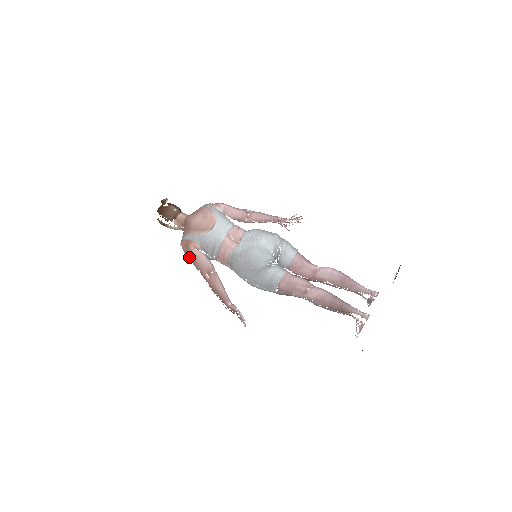
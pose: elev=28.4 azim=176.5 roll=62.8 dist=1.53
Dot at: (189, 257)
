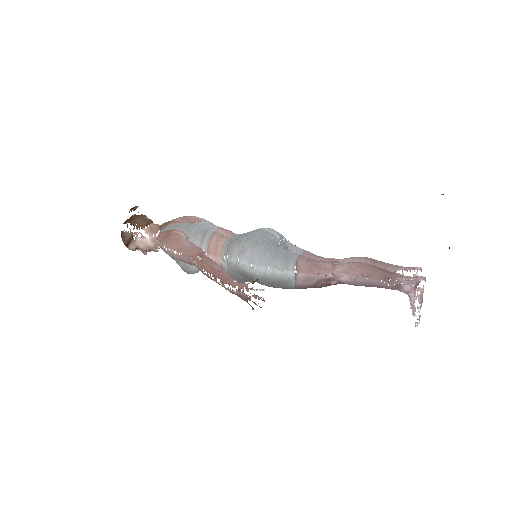
Dot at: (171, 245)
